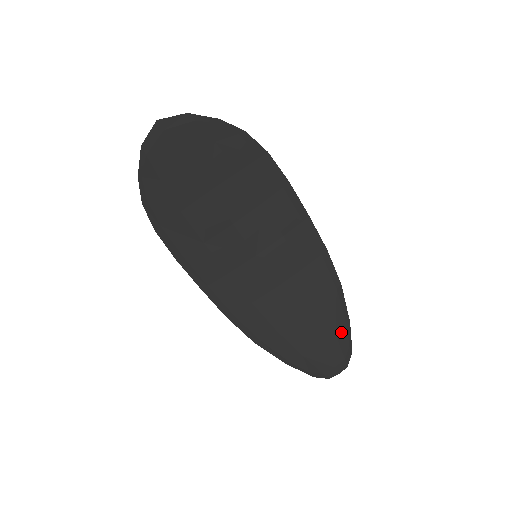
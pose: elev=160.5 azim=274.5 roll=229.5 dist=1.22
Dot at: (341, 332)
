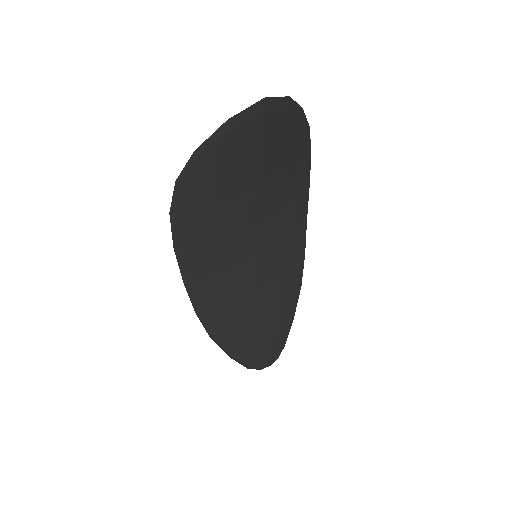
Dot at: (286, 329)
